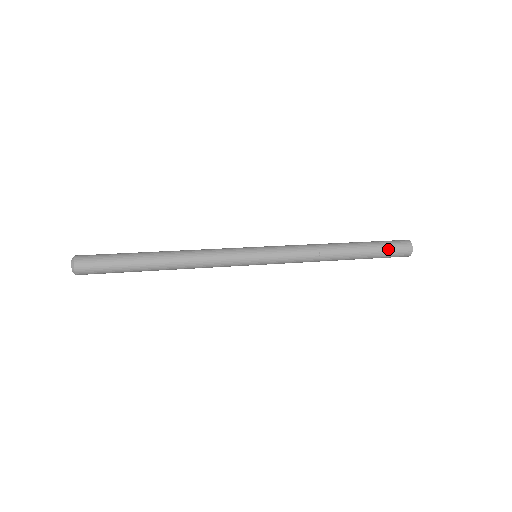
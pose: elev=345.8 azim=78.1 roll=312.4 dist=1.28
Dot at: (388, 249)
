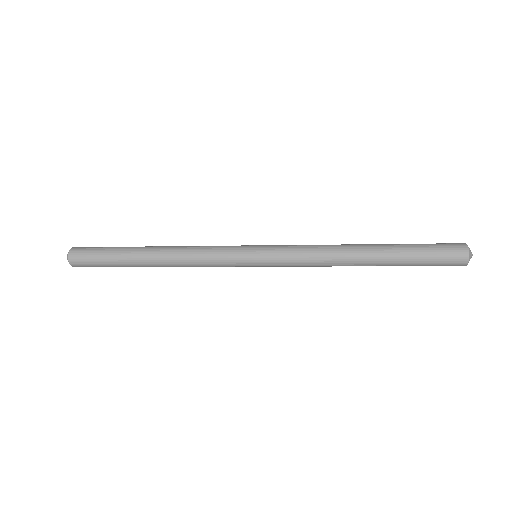
Dot at: (429, 245)
